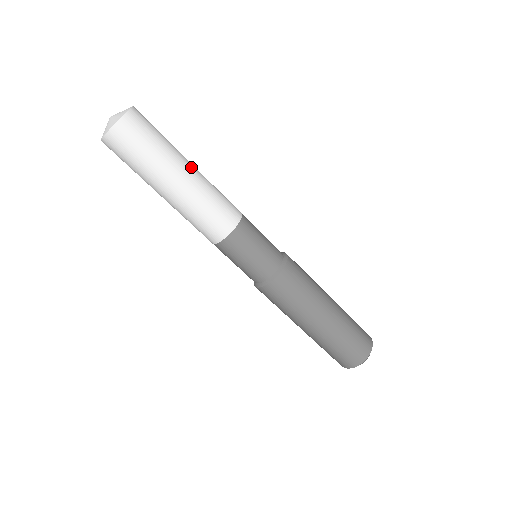
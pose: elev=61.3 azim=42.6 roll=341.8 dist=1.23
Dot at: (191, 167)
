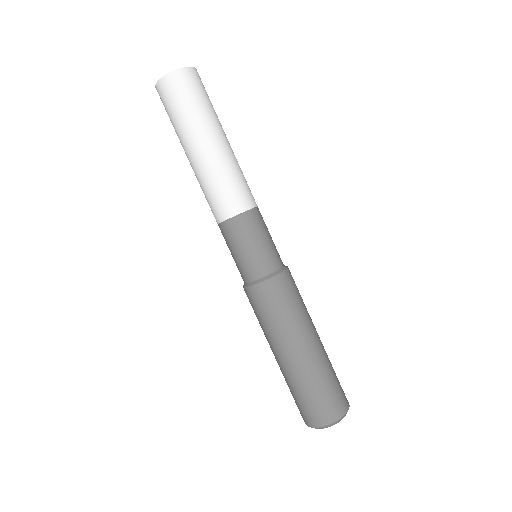
Dot at: (225, 140)
